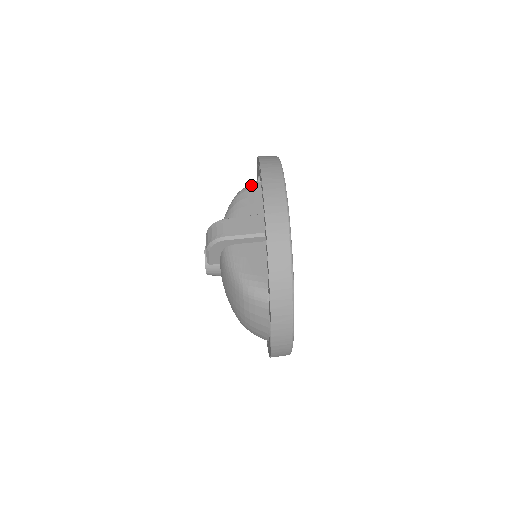
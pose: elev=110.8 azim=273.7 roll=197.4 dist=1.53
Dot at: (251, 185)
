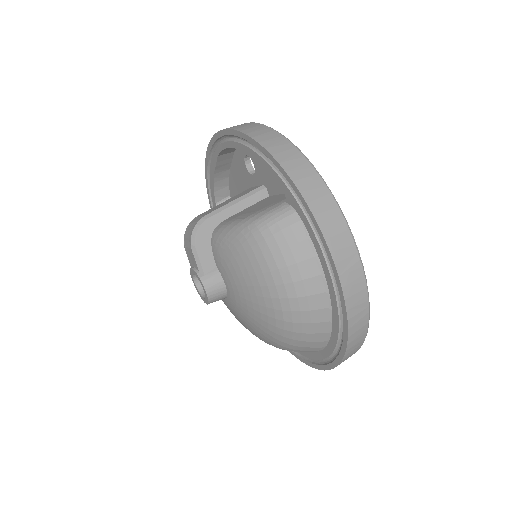
Dot at: occluded
